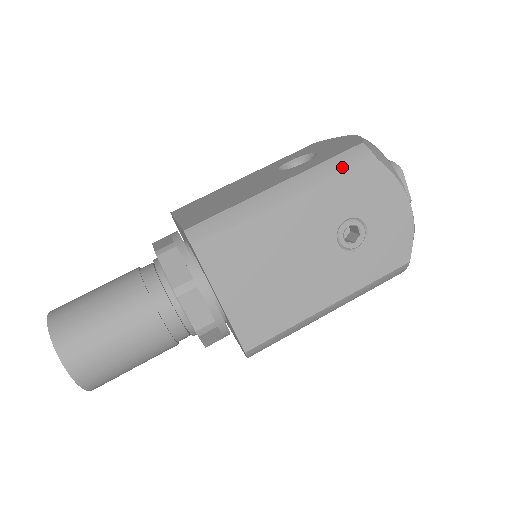
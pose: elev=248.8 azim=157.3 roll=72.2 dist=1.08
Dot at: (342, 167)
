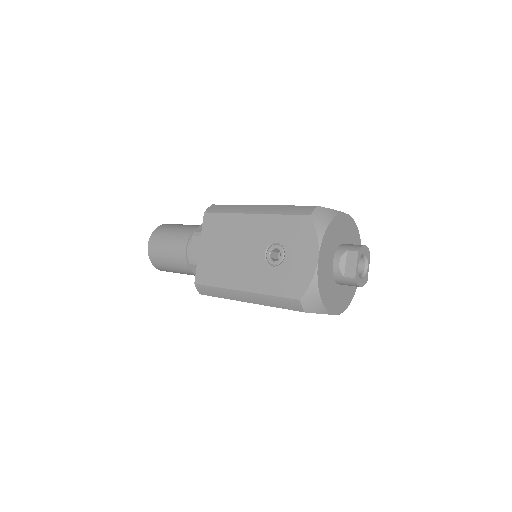
Dot at: (292, 211)
